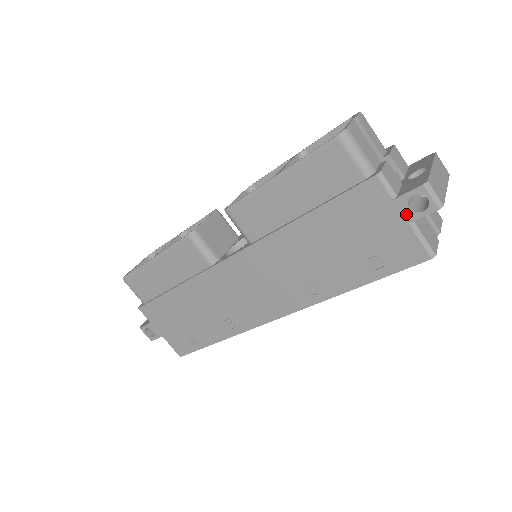
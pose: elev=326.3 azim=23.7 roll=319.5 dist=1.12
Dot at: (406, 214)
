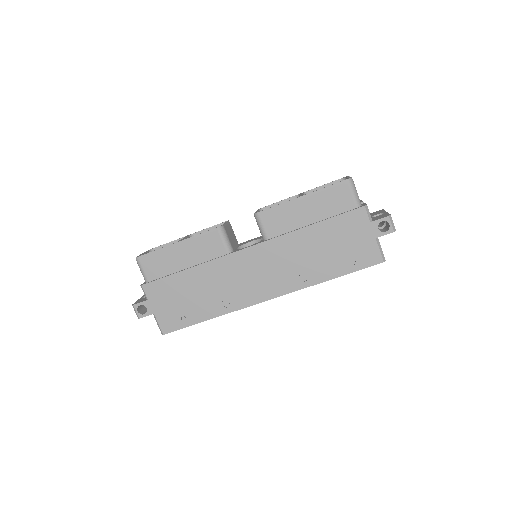
Dot at: (376, 232)
